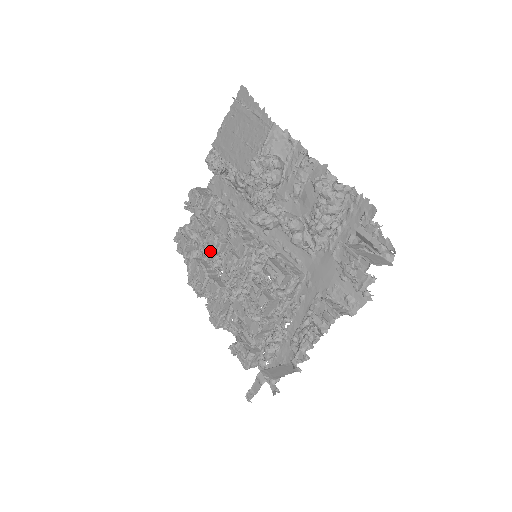
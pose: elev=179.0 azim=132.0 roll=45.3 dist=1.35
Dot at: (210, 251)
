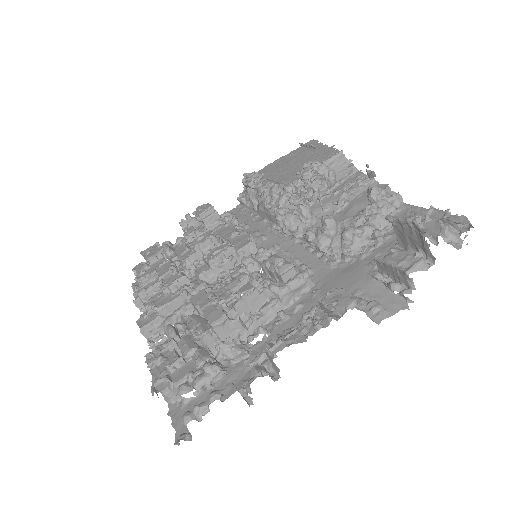
Dot at: (195, 246)
